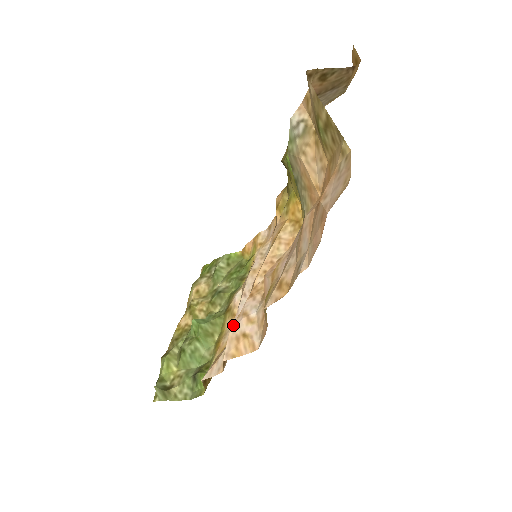
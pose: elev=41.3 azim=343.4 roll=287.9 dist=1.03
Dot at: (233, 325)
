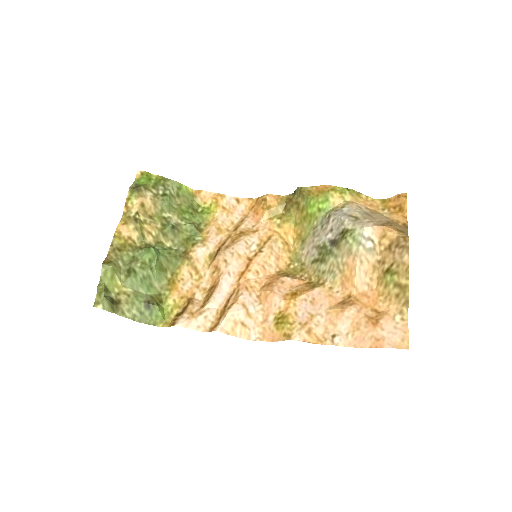
Dot at: (232, 308)
